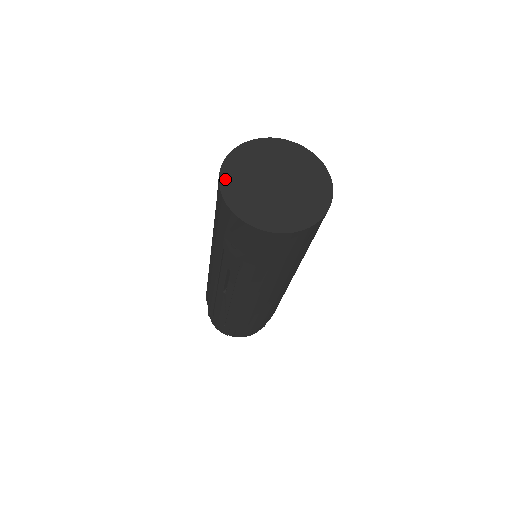
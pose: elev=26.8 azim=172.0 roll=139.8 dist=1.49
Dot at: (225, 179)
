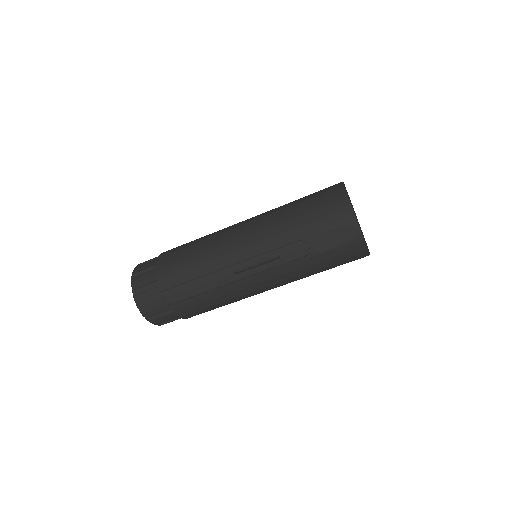
Dot at: occluded
